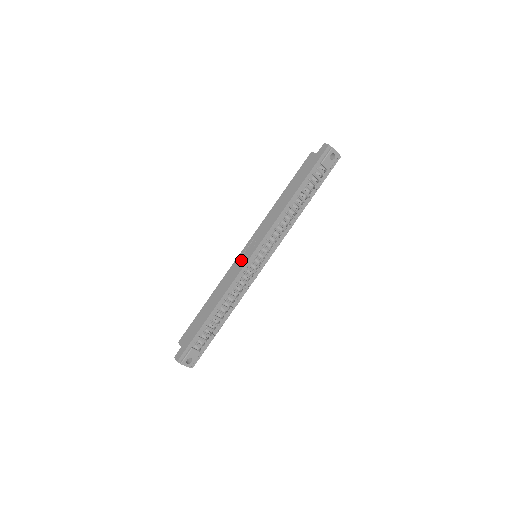
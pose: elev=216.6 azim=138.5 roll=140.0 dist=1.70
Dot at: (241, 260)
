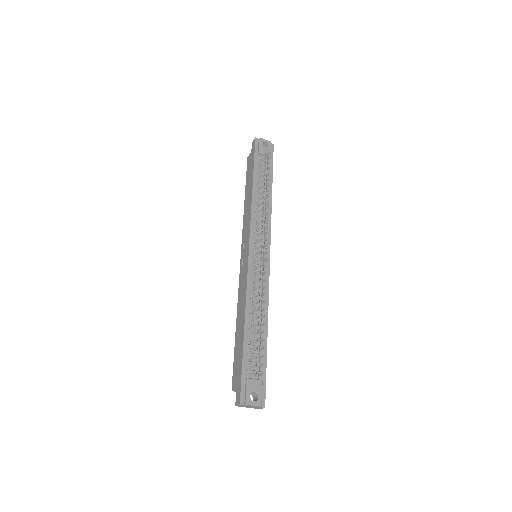
Dot at: (243, 266)
